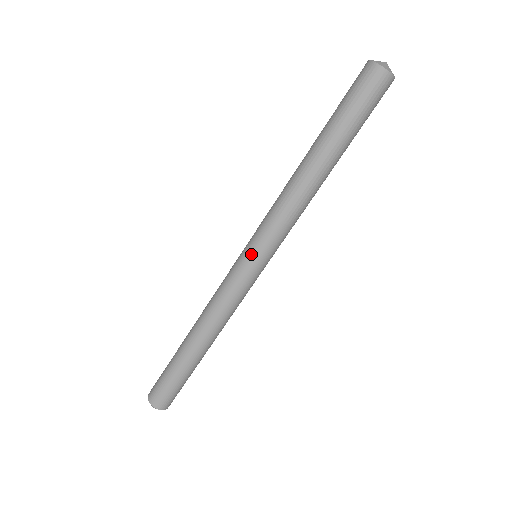
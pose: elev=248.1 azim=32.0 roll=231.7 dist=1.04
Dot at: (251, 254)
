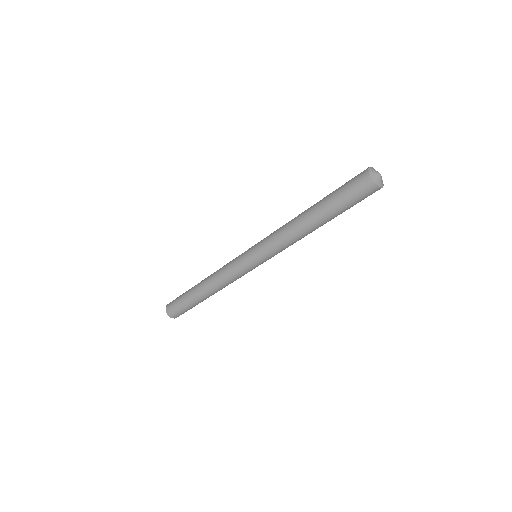
Dot at: (252, 258)
